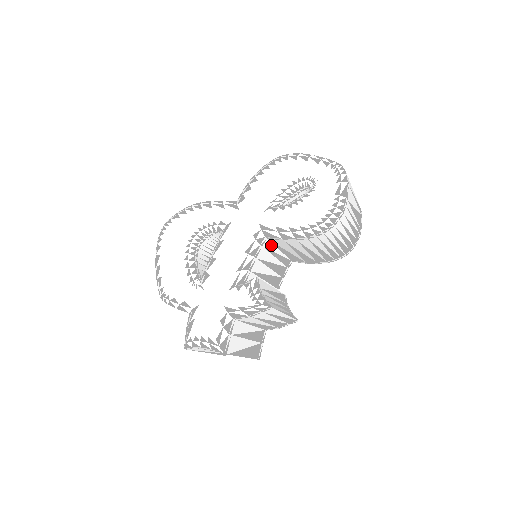
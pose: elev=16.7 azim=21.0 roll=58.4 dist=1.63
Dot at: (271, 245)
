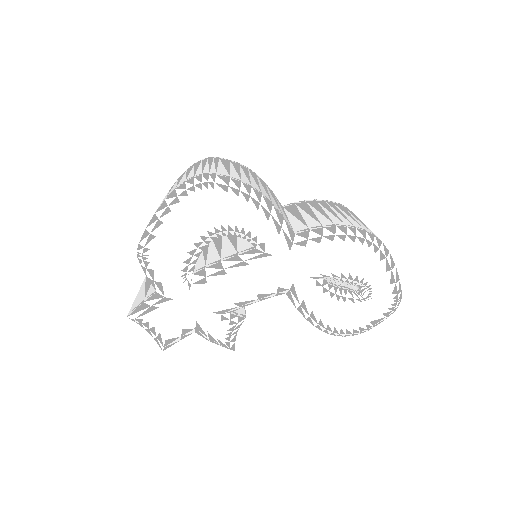
Dot at: occluded
